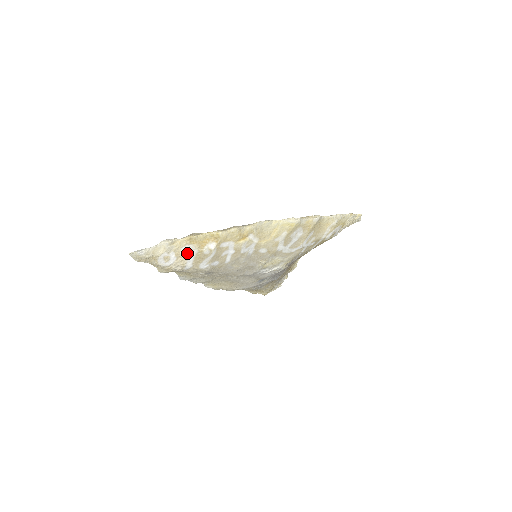
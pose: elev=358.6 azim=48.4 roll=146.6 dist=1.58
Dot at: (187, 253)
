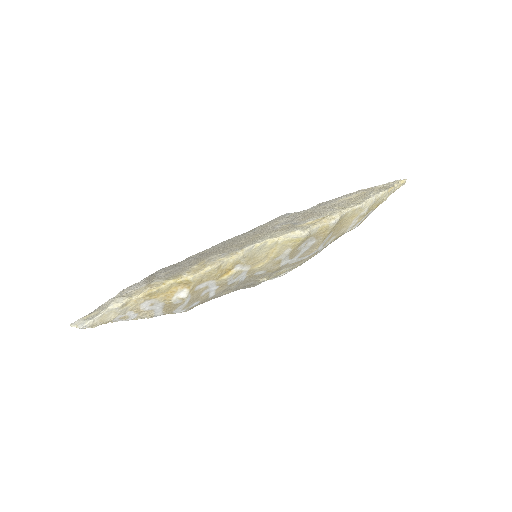
Dot at: (150, 306)
